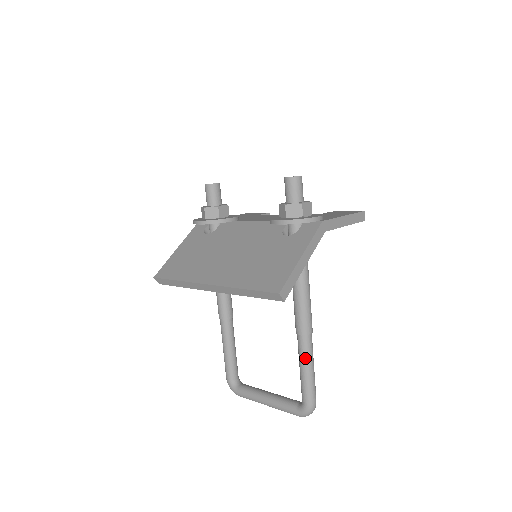
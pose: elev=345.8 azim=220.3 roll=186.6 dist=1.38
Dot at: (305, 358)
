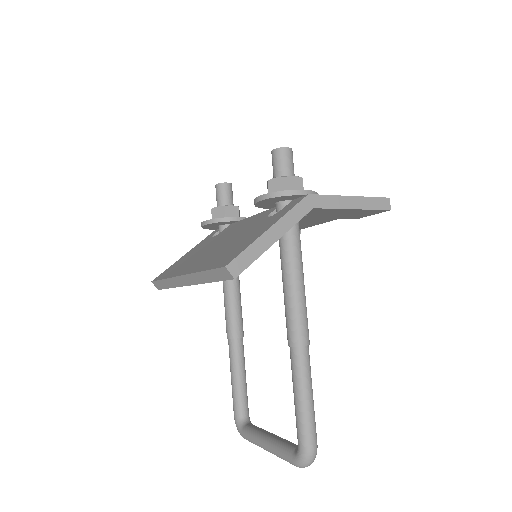
Dot at: (297, 379)
